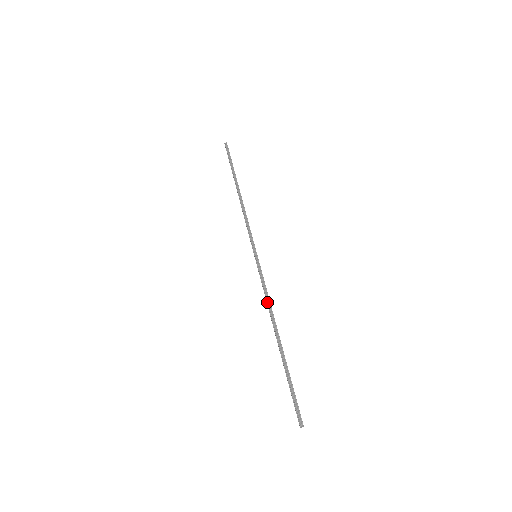
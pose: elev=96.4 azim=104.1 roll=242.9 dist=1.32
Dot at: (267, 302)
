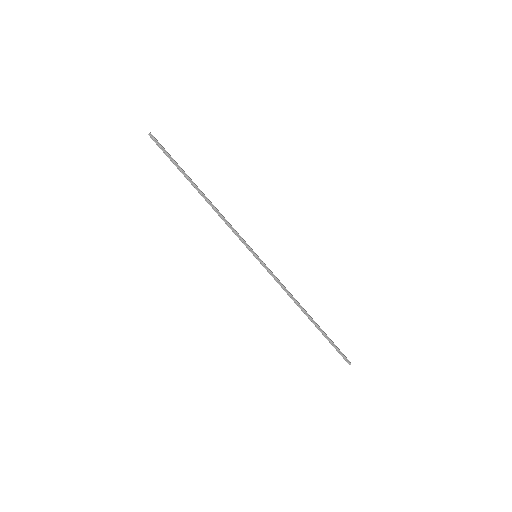
Dot at: (287, 293)
